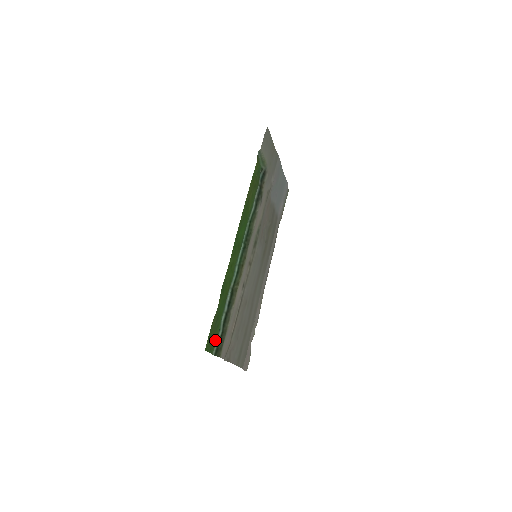
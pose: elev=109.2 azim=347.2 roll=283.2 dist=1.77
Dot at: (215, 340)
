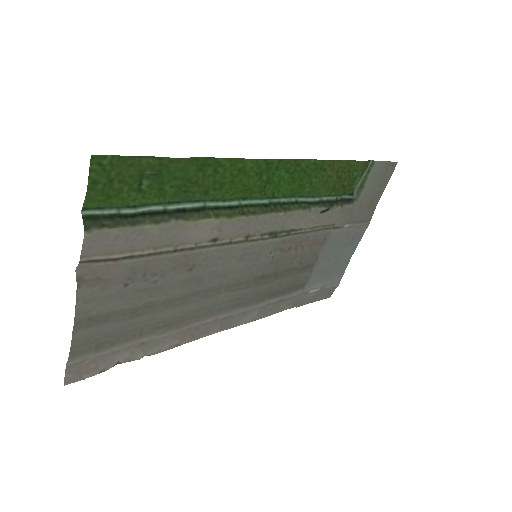
Dot at: (113, 197)
